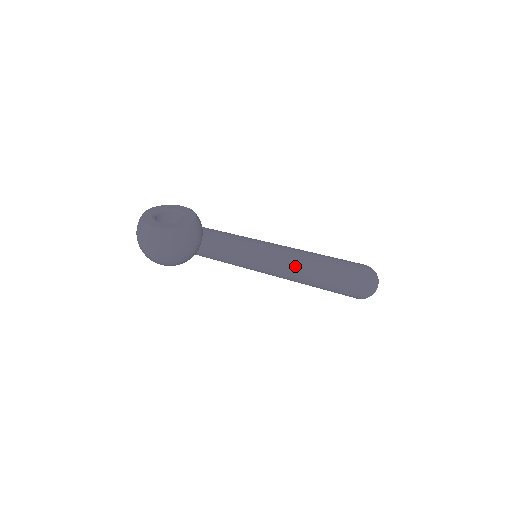
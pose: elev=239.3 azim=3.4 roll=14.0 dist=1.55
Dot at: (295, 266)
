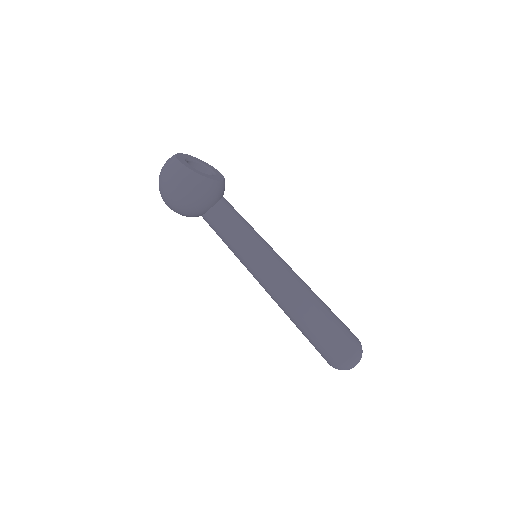
Dot at: (286, 286)
